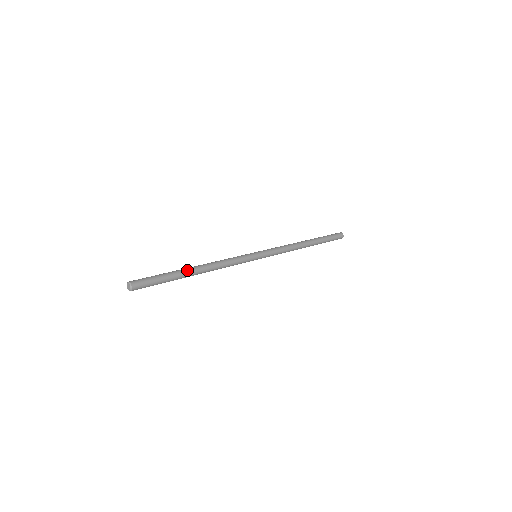
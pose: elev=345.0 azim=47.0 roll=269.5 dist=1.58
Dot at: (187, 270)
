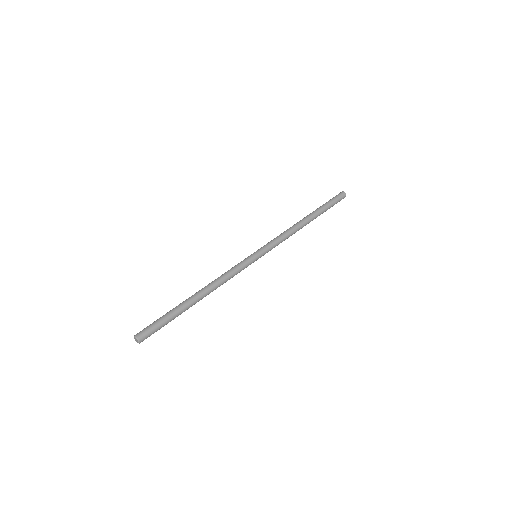
Dot at: (187, 300)
